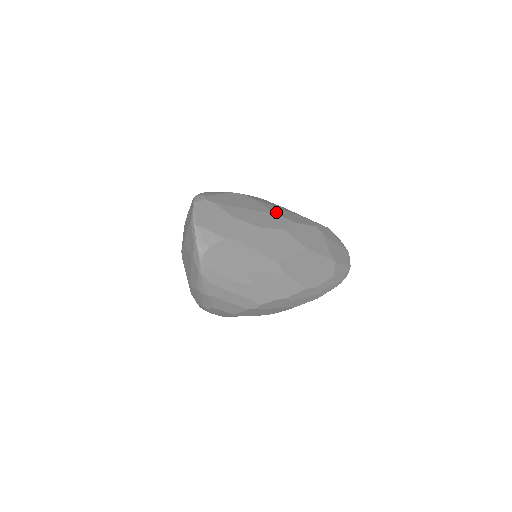
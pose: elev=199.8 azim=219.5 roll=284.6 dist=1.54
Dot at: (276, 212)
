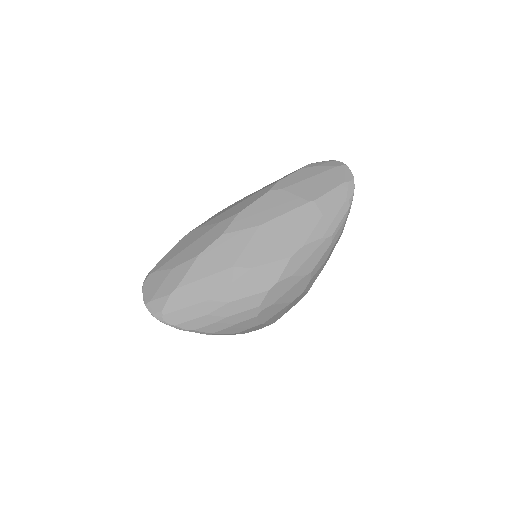
Dot at: (218, 221)
